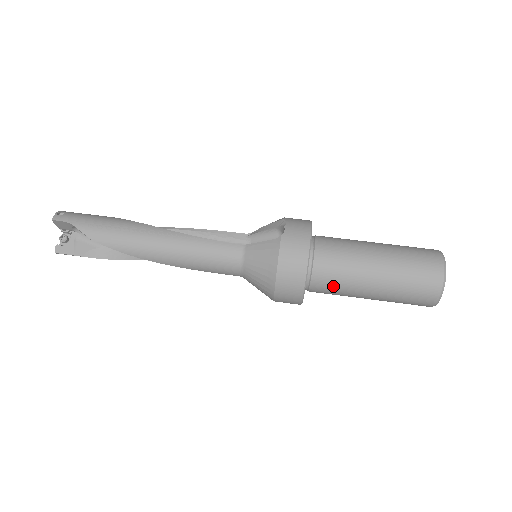
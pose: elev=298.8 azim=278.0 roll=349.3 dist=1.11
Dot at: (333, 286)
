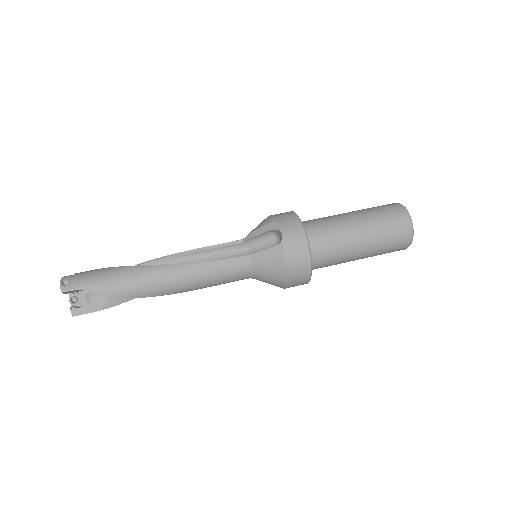
Dot at: (329, 263)
